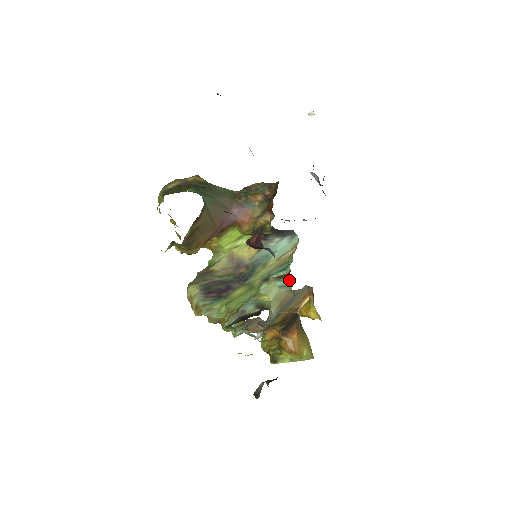
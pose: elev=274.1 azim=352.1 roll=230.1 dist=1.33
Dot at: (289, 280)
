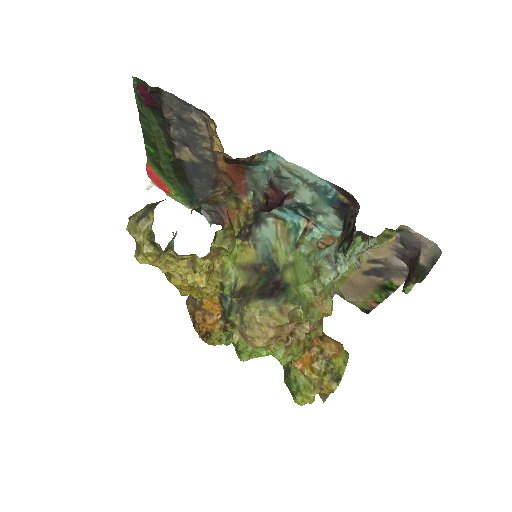
Dot at: (311, 230)
